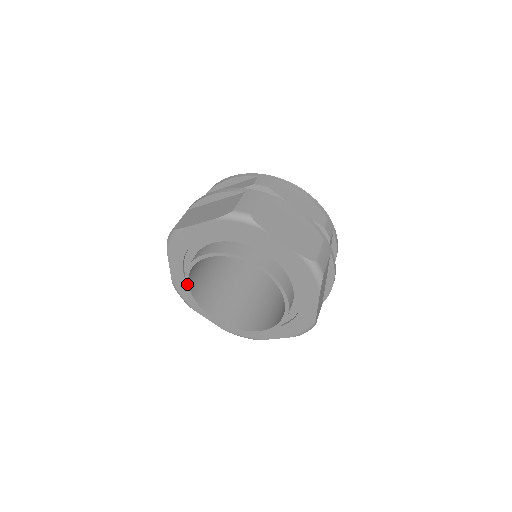
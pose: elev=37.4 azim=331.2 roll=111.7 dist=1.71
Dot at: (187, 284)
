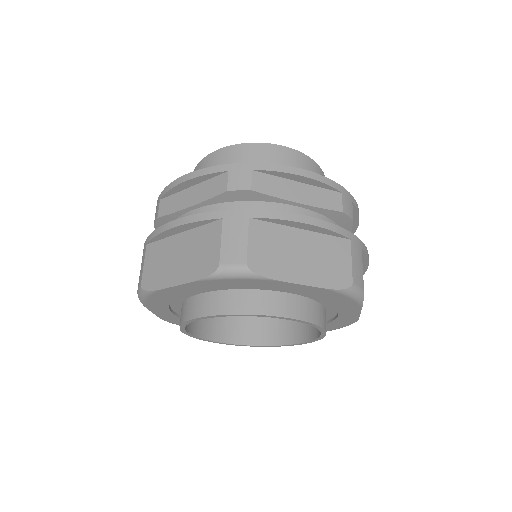
Dot at: (186, 333)
